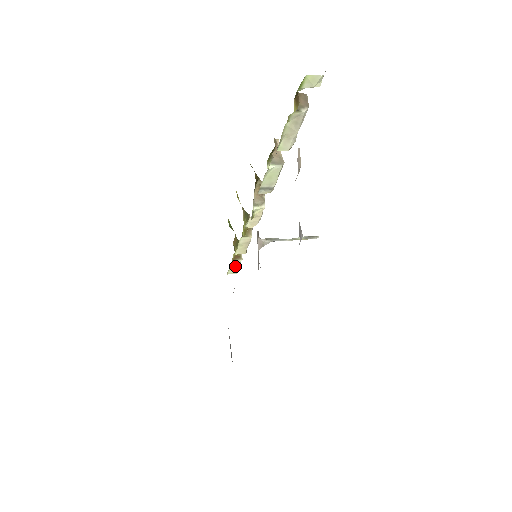
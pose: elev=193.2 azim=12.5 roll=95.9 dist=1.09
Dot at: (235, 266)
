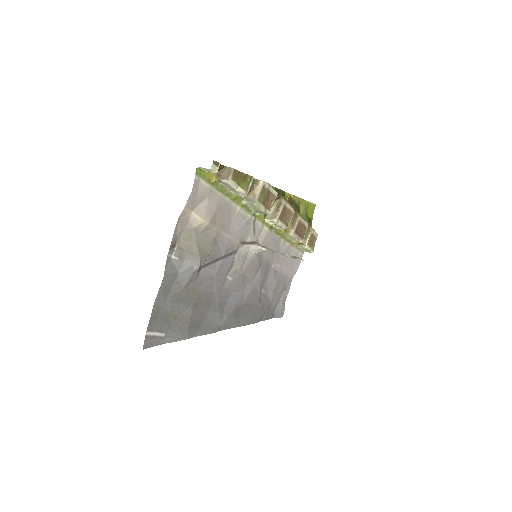
Dot at: (304, 248)
